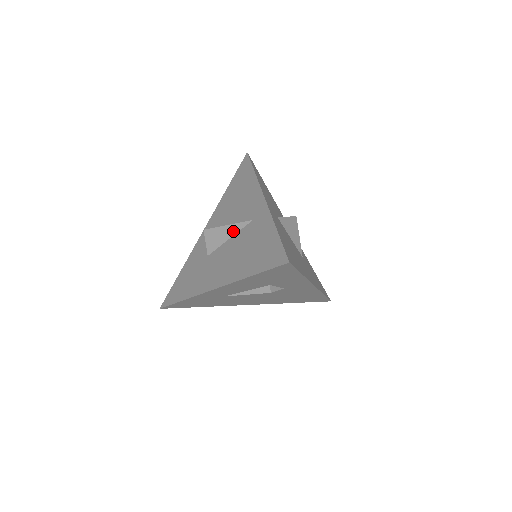
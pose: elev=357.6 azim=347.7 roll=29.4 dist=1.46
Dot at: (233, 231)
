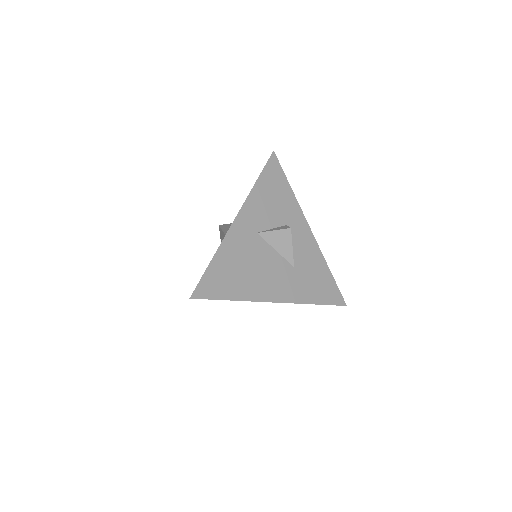
Dot at: (223, 237)
